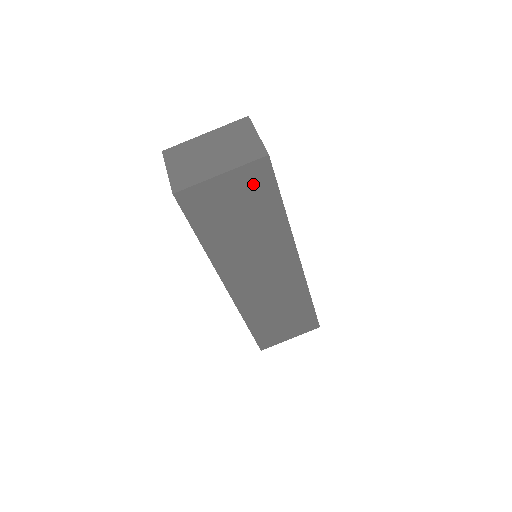
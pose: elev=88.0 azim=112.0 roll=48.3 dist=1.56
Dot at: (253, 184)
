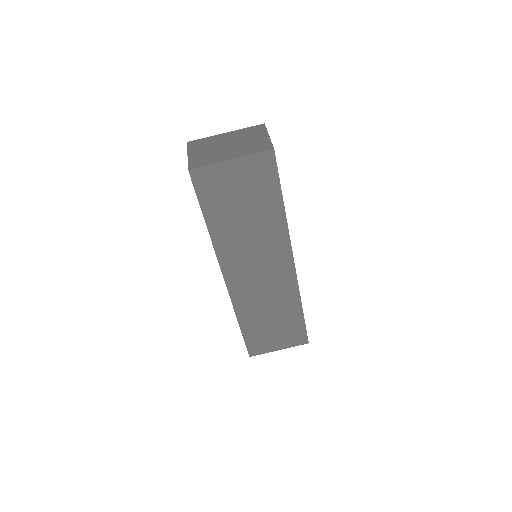
Dot at: (258, 175)
